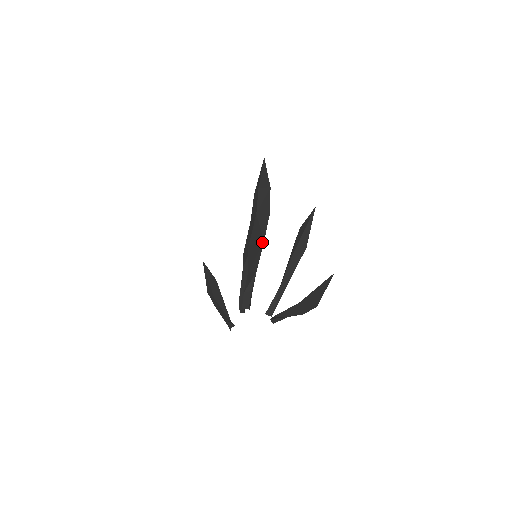
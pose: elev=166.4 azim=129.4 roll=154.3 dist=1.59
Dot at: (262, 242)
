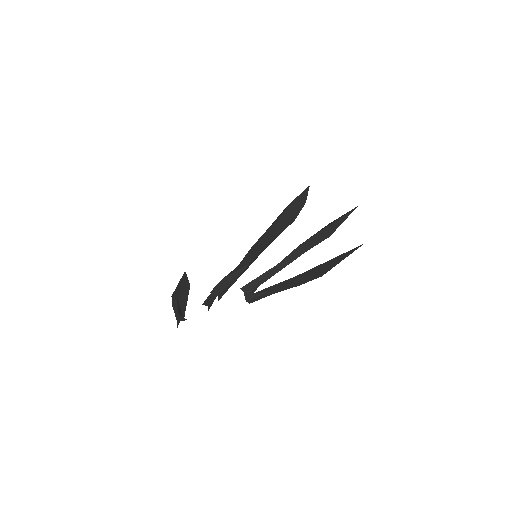
Dot at: (272, 240)
